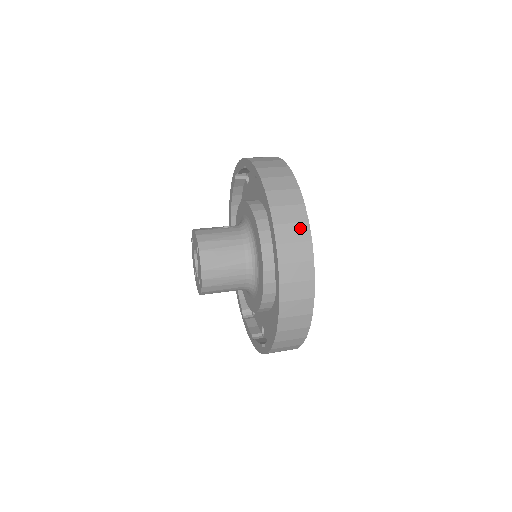
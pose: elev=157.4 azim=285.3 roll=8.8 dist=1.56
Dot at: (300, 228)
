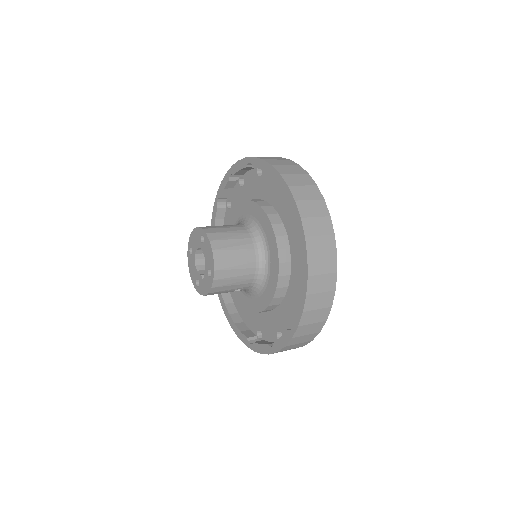
Dot at: (303, 177)
